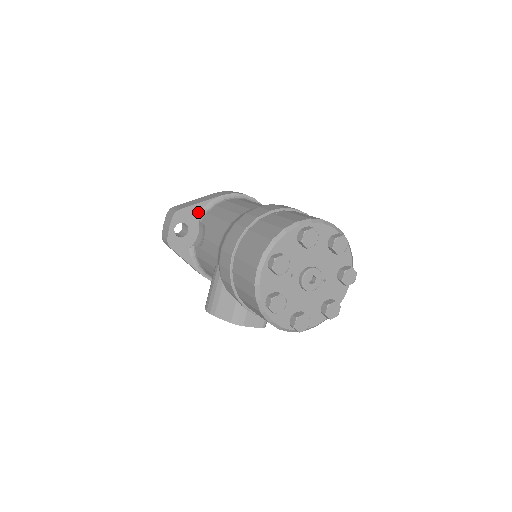
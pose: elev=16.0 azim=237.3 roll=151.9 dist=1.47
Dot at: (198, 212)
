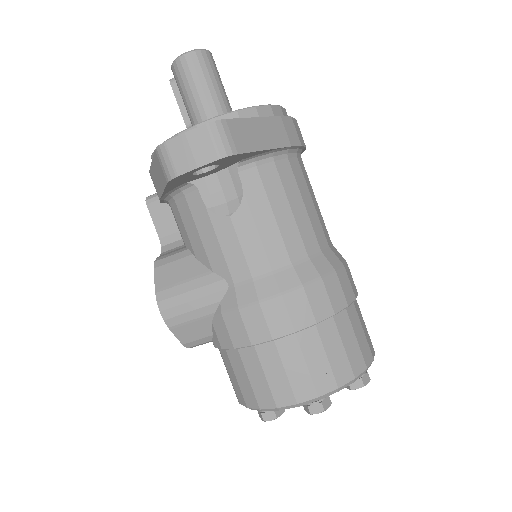
Dot at: (248, 157)
